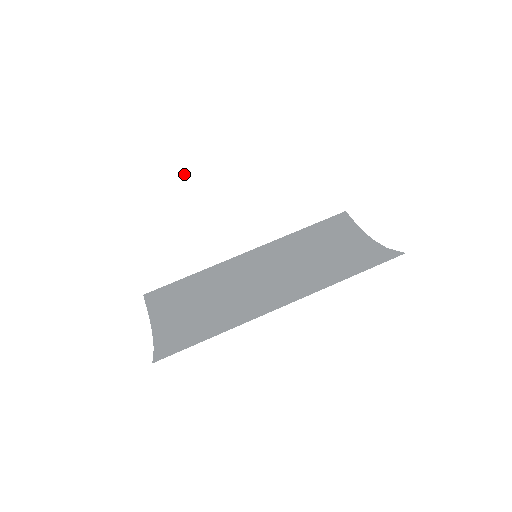
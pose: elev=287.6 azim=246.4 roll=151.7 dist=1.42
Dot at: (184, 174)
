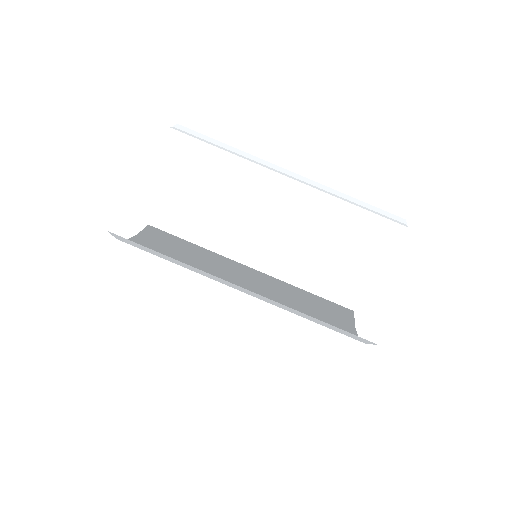
Dot at: (261, 153)
